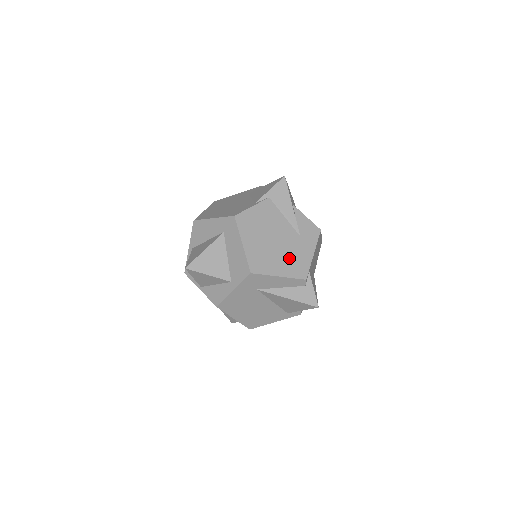
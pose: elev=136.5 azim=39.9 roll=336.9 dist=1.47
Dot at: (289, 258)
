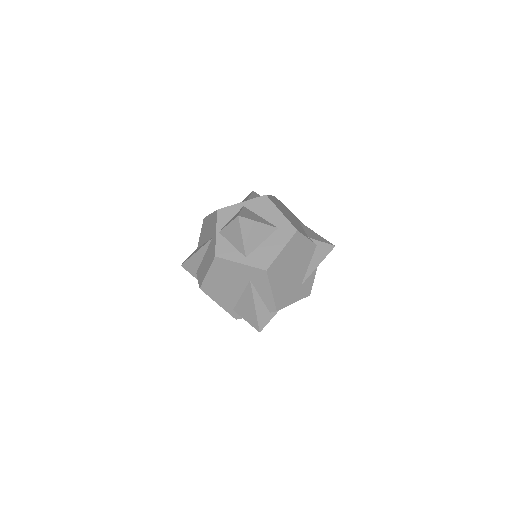
Dot at: (286, 289)
